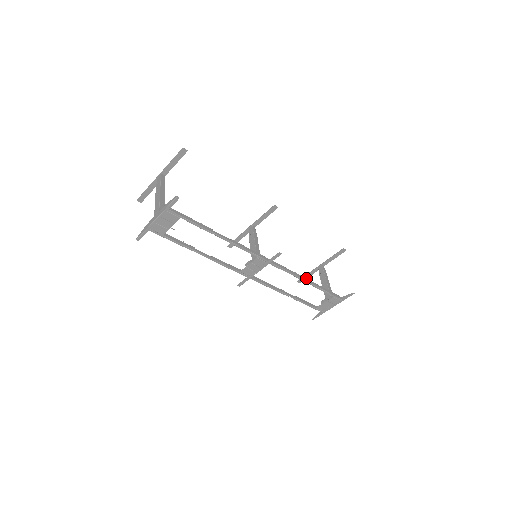
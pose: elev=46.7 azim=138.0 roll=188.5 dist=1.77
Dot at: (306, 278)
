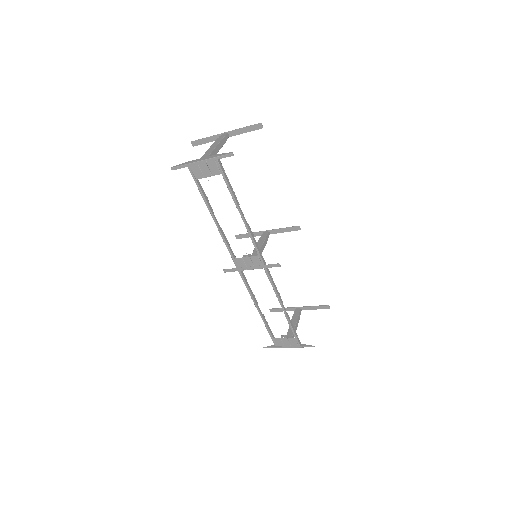
Dot at: (279, 311)
